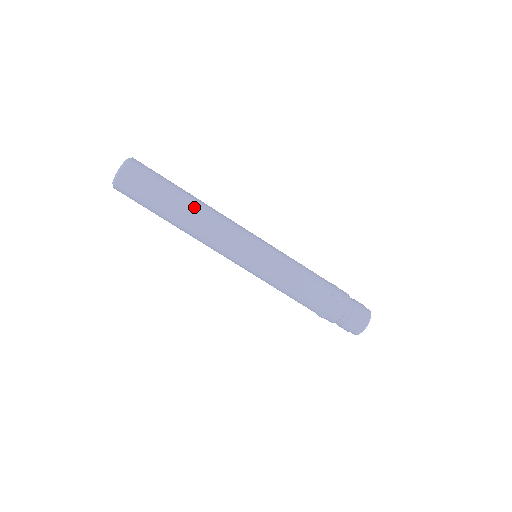
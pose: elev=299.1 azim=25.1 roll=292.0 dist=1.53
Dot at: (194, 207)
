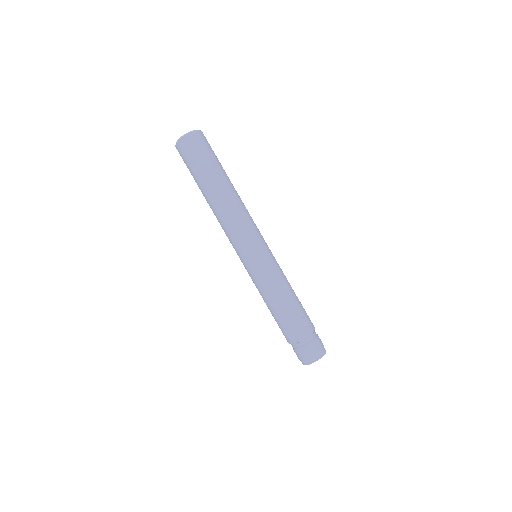
Dot at: (230, 190)
